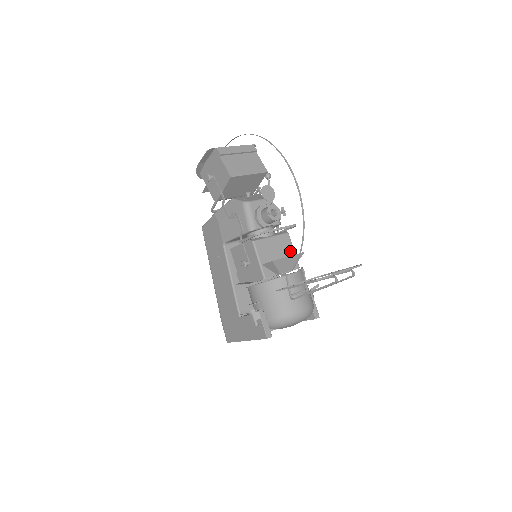
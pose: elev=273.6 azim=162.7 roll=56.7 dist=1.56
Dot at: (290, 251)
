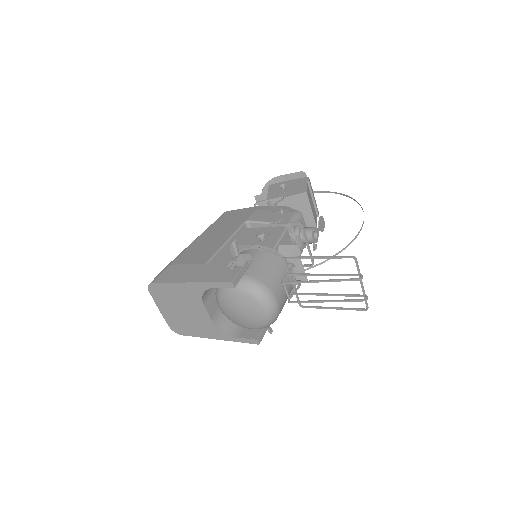
Dot at: occluded
